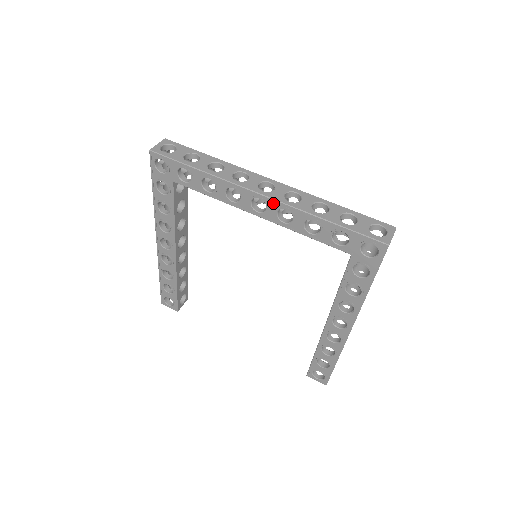
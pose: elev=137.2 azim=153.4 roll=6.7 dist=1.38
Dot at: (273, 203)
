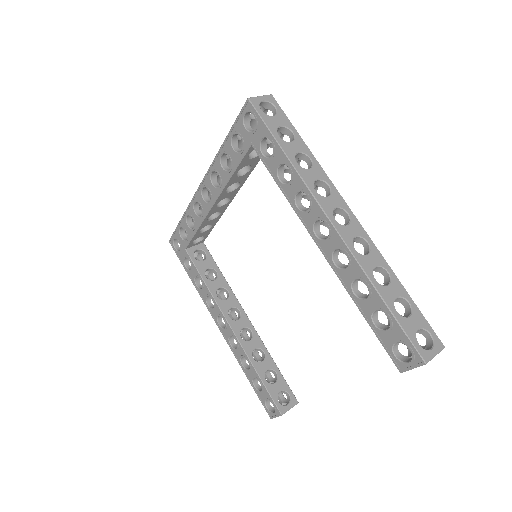
Dot at: (206, 180)
